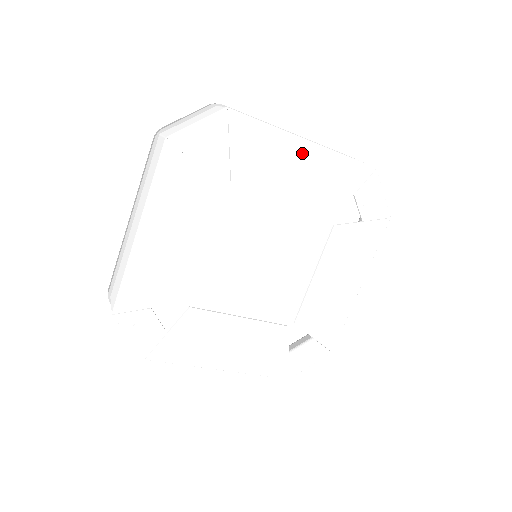
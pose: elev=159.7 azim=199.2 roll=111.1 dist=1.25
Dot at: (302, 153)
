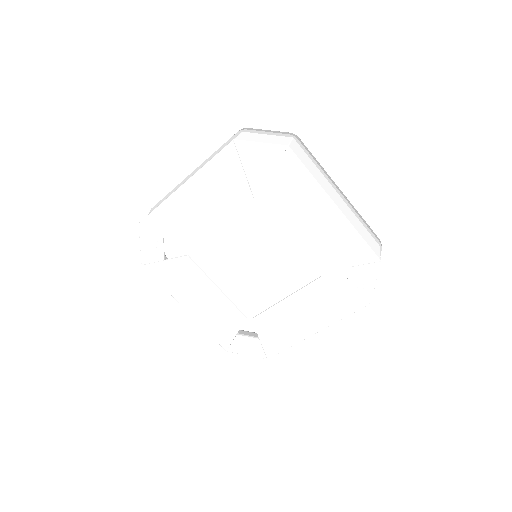
Dot at: (326, 212)
